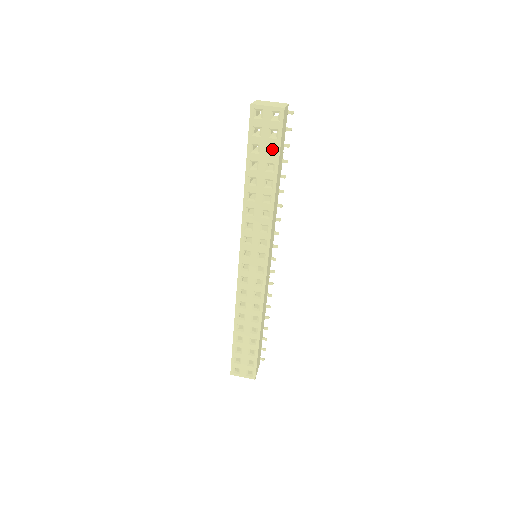
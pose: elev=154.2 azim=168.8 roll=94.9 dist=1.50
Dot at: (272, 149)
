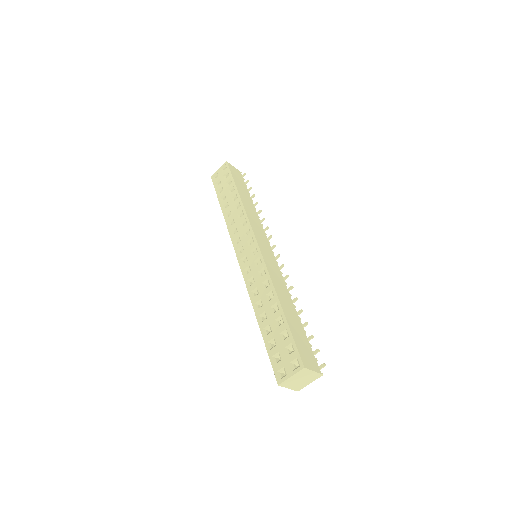
Dot at: occluded
